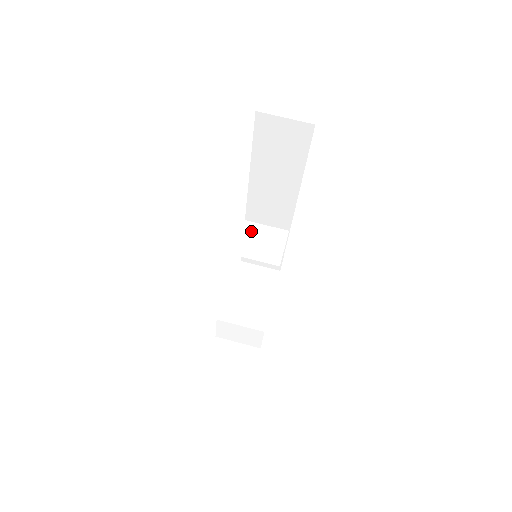
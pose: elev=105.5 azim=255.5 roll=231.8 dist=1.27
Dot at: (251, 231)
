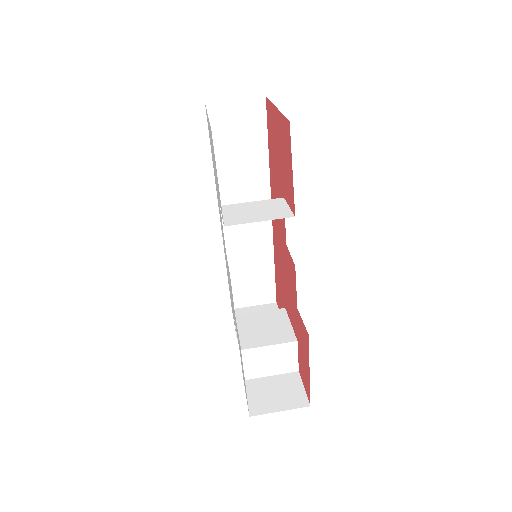
Dot at: (247, 207)
